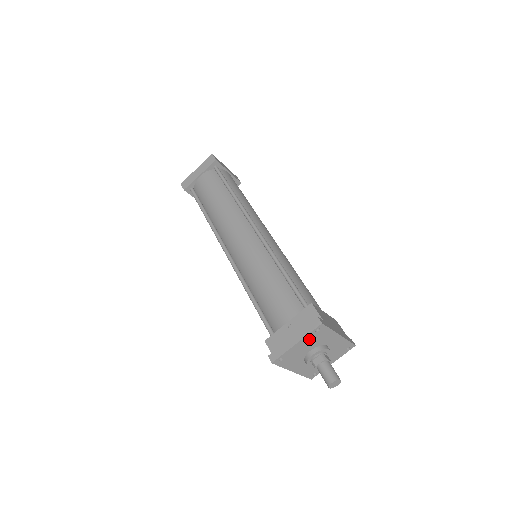
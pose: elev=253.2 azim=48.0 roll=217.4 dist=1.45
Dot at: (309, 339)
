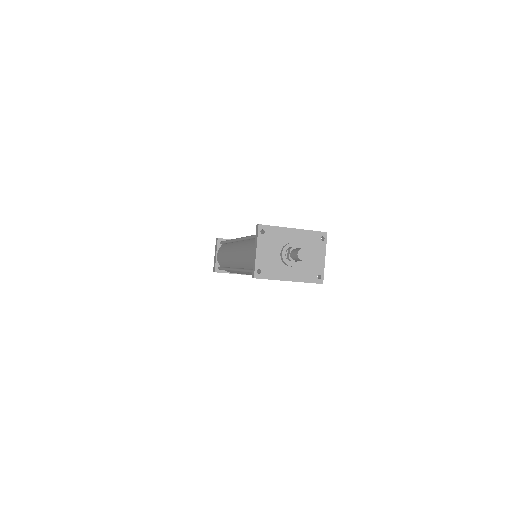
Dot at: (265, 243)
